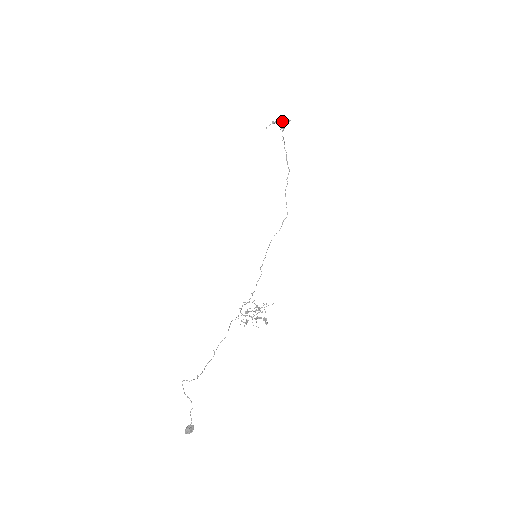
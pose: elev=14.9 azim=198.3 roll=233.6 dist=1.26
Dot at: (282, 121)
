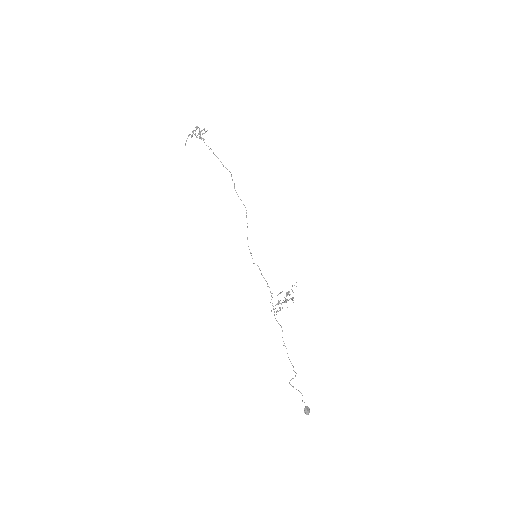
Dot at: occluded
